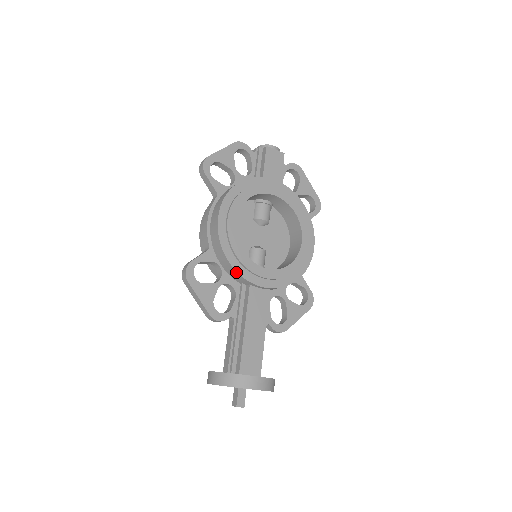
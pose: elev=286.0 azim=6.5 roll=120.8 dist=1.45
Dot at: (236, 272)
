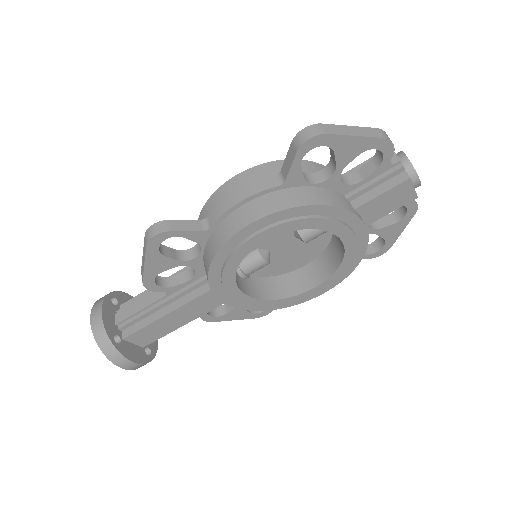
Dot at: (208, 278)
